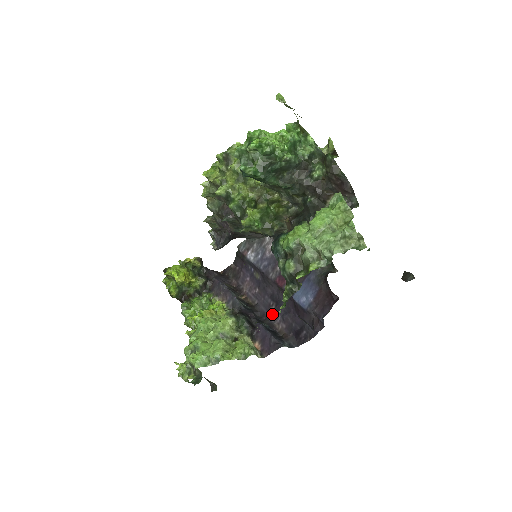
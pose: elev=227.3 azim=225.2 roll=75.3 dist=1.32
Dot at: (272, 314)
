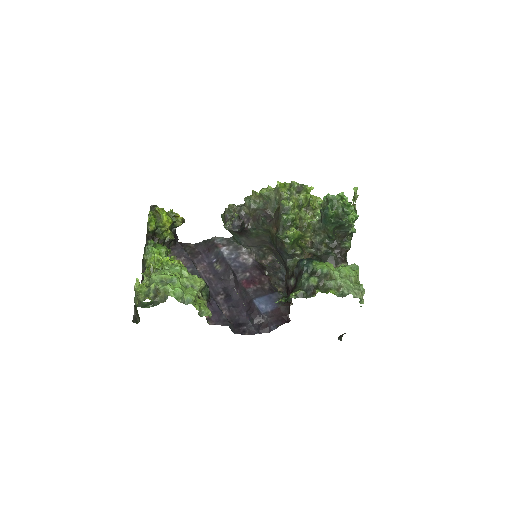
Dot at: (219, 300)
